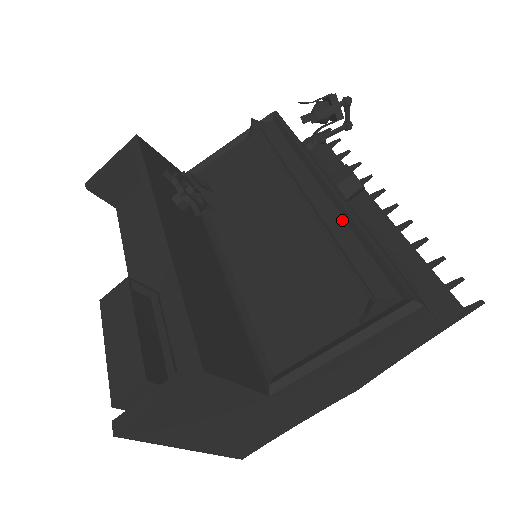
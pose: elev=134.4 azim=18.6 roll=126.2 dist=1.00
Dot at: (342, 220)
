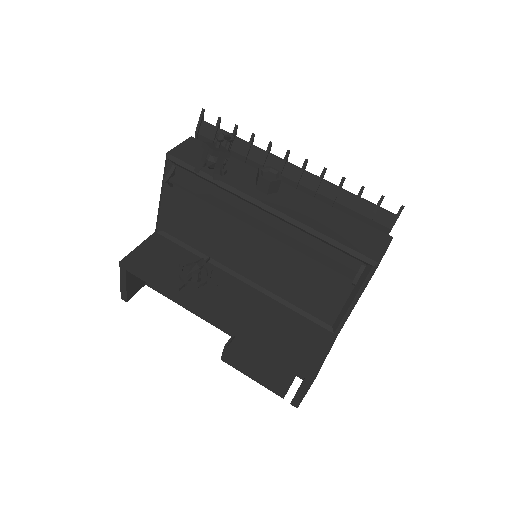
Dot at: (295, 229)
